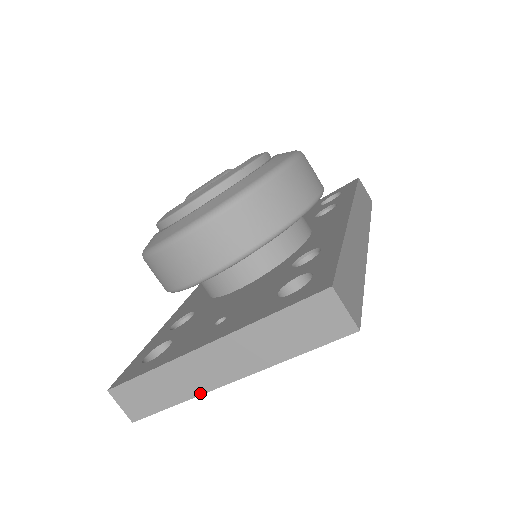
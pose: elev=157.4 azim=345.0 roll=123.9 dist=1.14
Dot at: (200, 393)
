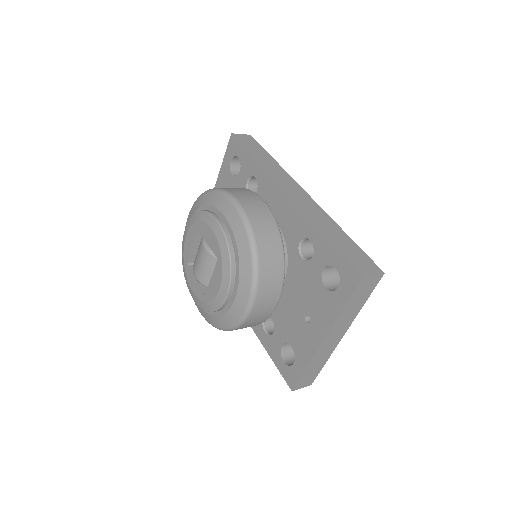
Dot at: (333, 350)
